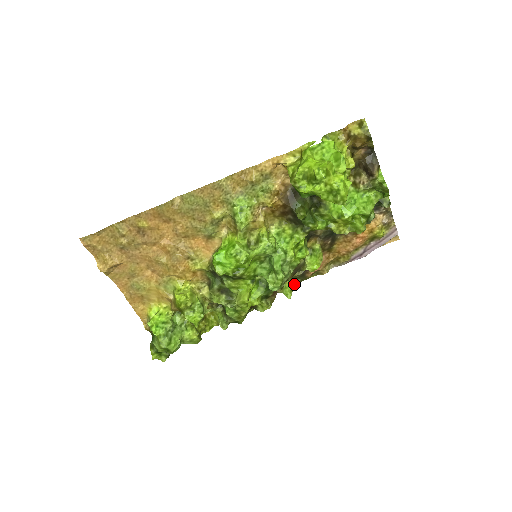
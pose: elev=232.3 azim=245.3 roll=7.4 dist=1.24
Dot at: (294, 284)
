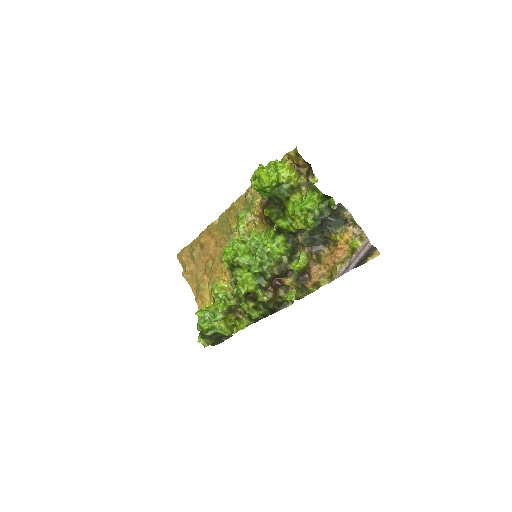
Dot at: (302, 297)
